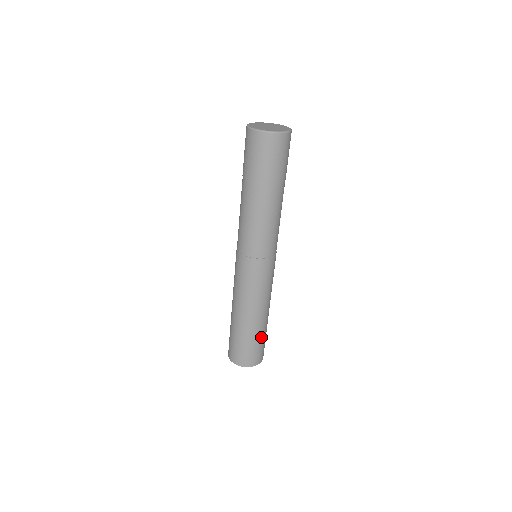
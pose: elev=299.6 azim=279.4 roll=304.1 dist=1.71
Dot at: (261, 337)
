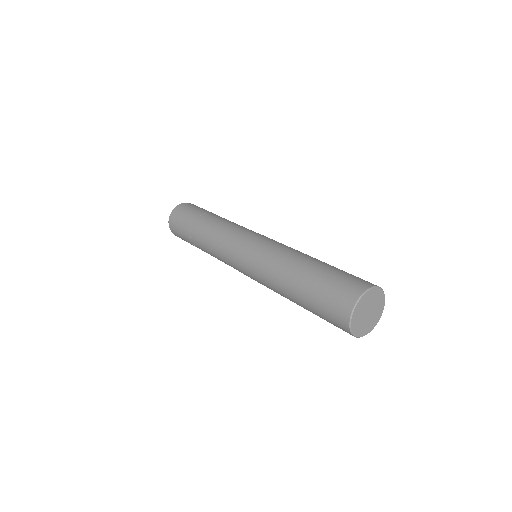
Dot at: occluded
